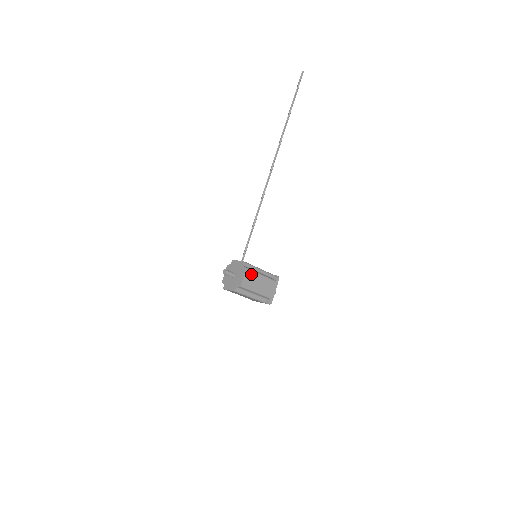
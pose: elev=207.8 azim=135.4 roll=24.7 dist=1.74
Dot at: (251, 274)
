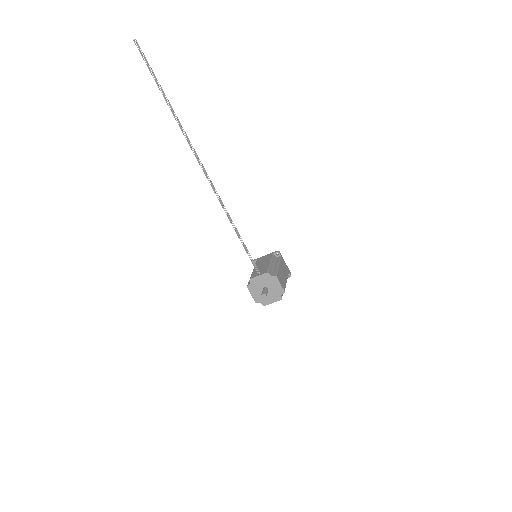
Dot at: (279, 275)
